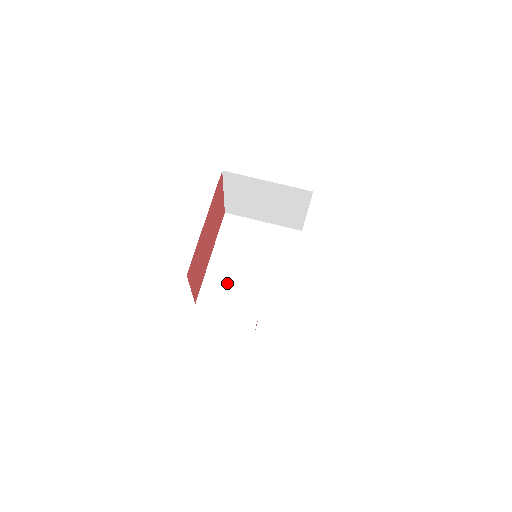
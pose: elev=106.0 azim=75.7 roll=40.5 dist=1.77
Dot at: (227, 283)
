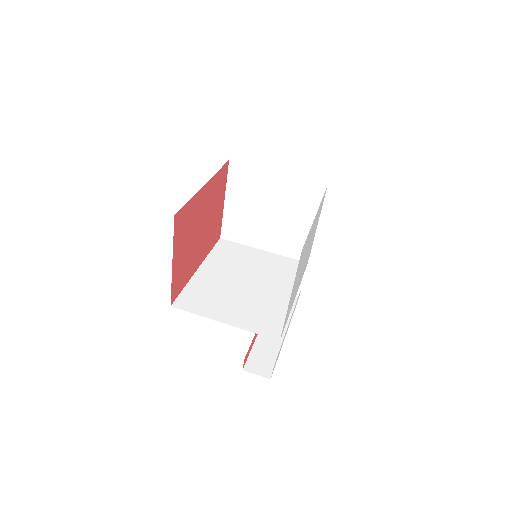
Dot at: (215, 293)
